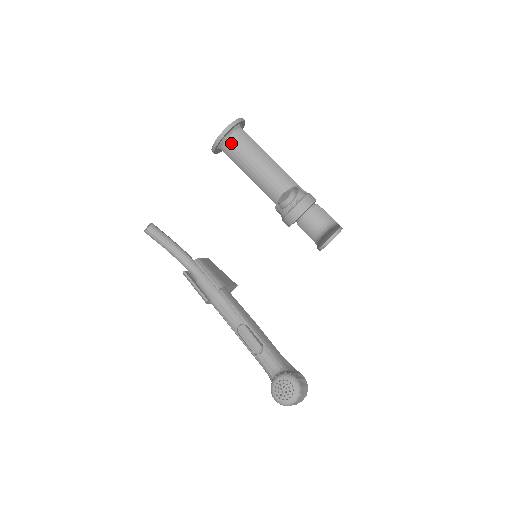
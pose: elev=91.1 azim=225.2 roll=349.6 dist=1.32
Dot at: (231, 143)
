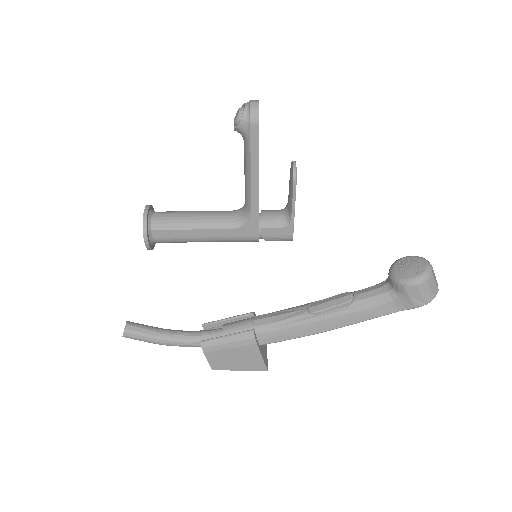
Dot at: (157, 216)
